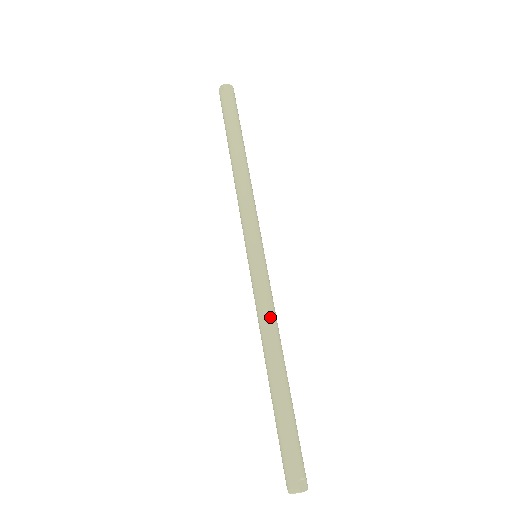
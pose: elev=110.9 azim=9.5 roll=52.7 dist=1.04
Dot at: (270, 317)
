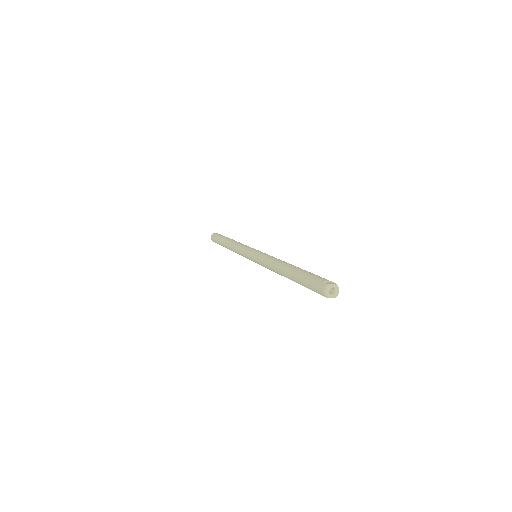
Dot at: (272, 258)
